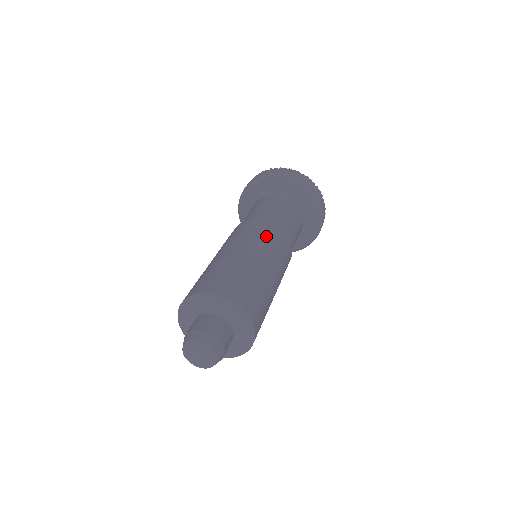
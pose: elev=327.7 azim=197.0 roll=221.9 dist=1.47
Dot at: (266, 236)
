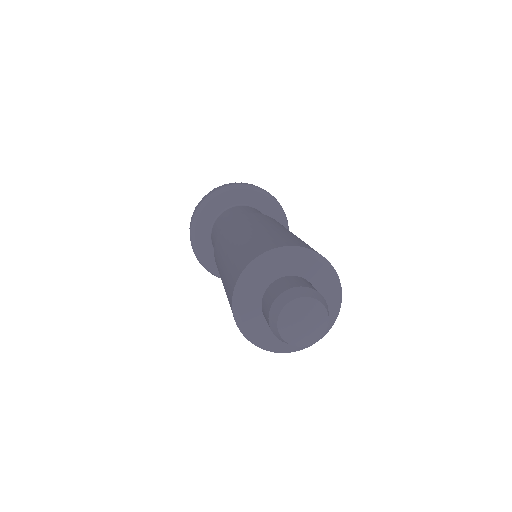
Dot at: (233, 227)
